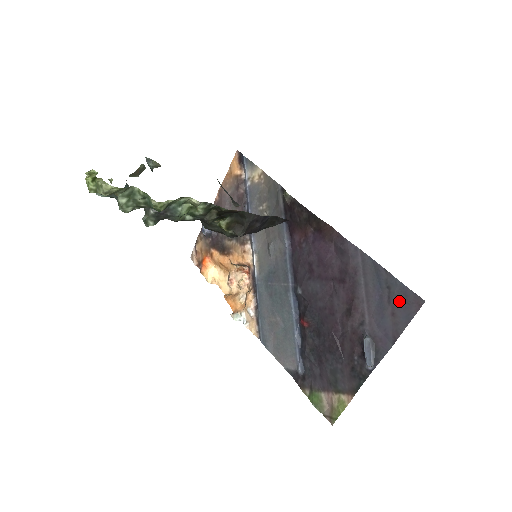
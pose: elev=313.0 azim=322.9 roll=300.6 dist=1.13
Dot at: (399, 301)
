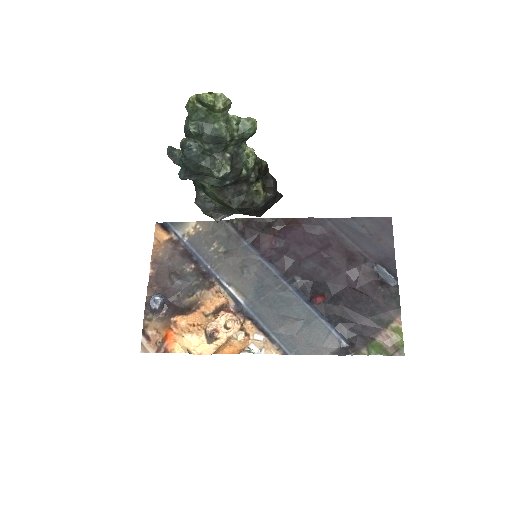
Dot at: (377, 228)
